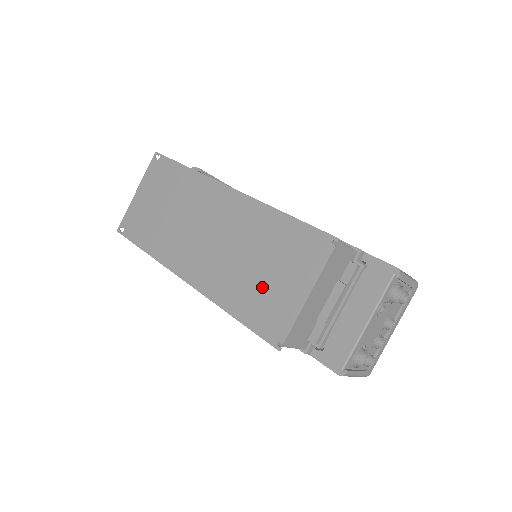
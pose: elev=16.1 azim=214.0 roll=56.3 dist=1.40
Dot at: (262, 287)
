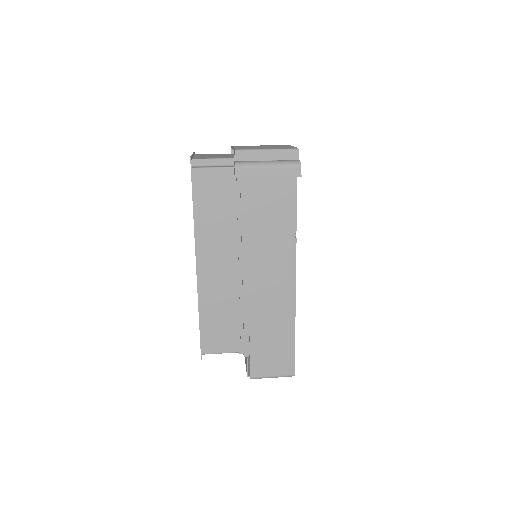
Dot at: occluded
